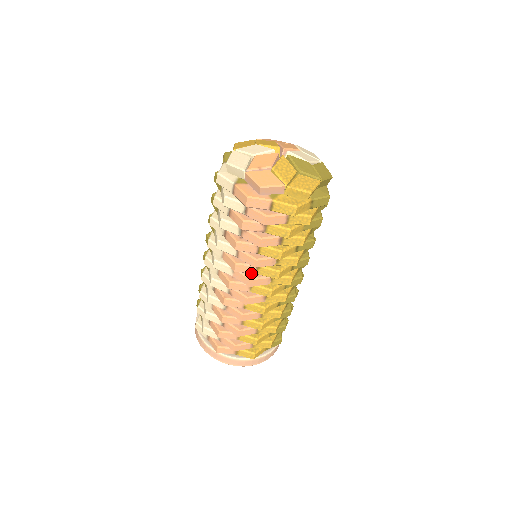
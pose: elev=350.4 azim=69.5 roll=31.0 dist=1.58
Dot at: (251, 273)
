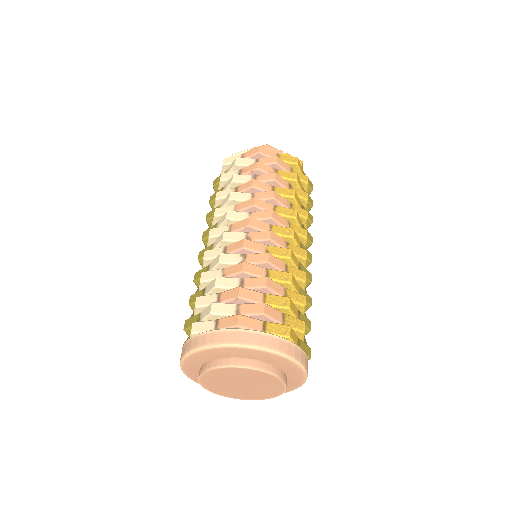
Dot at: occluded
